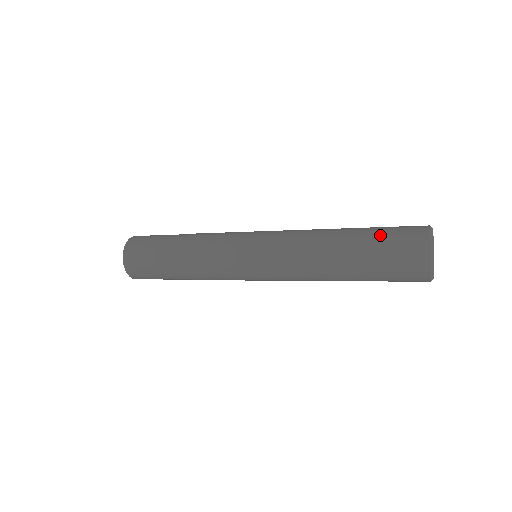
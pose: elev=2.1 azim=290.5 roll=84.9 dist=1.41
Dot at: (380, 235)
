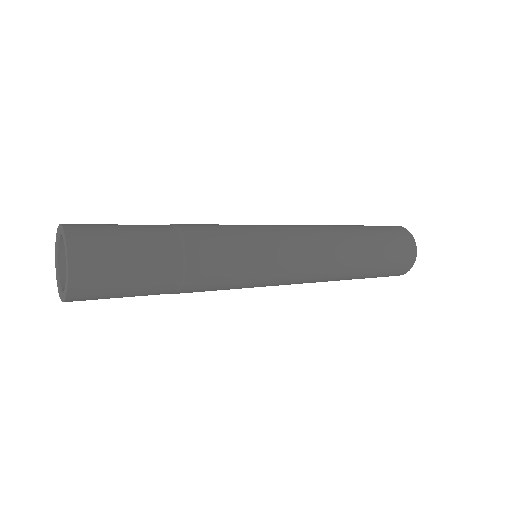
Dot at: occluded
